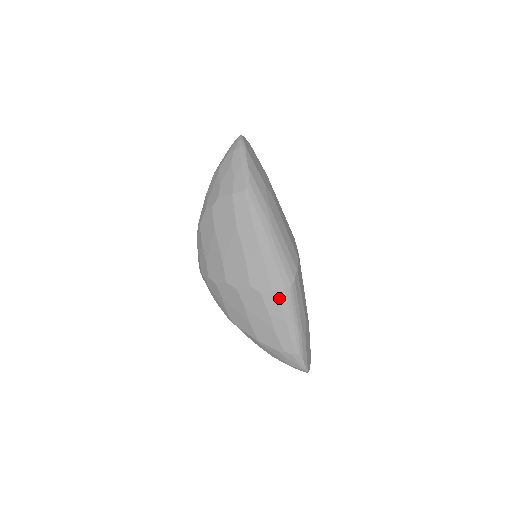
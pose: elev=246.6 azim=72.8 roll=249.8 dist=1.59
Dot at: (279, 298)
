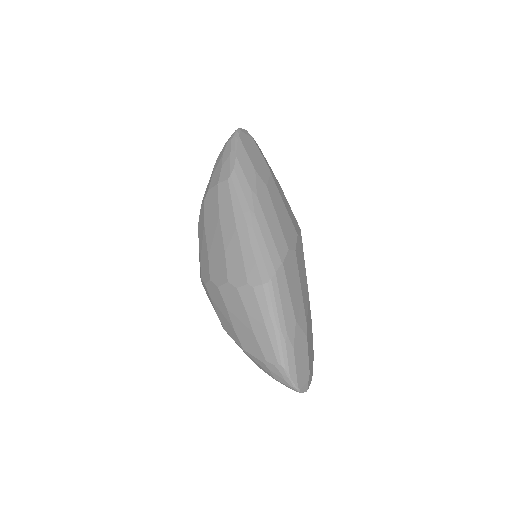
Dot at: (255, 294)
